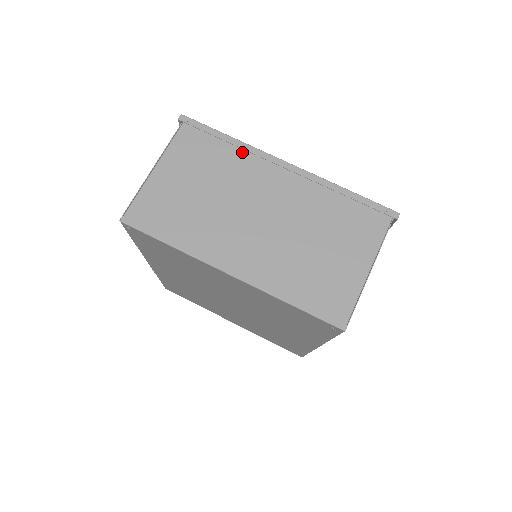
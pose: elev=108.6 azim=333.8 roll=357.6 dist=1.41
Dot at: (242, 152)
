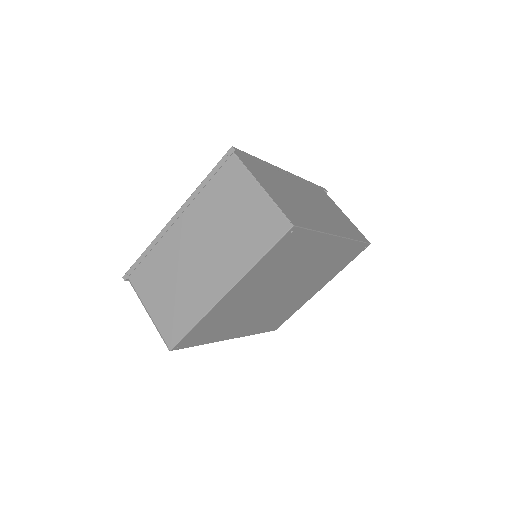
Dot at: (157, 246)
